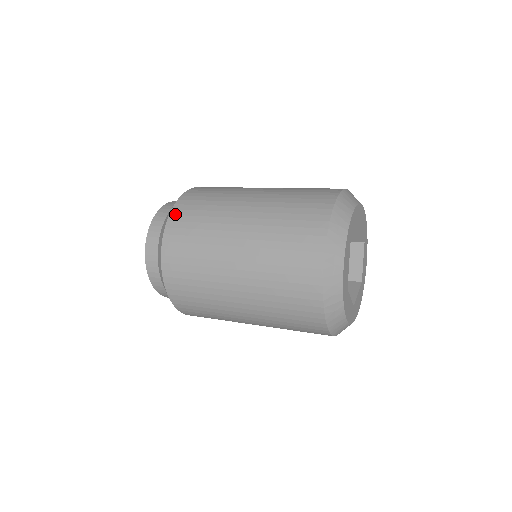
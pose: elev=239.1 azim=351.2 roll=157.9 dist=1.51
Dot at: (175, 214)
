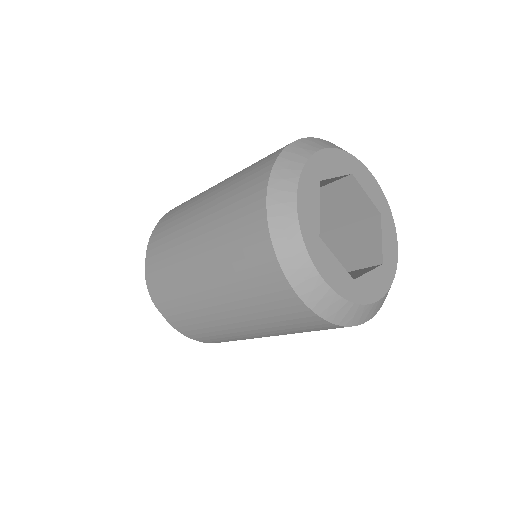
Dot at: (152, 288)
